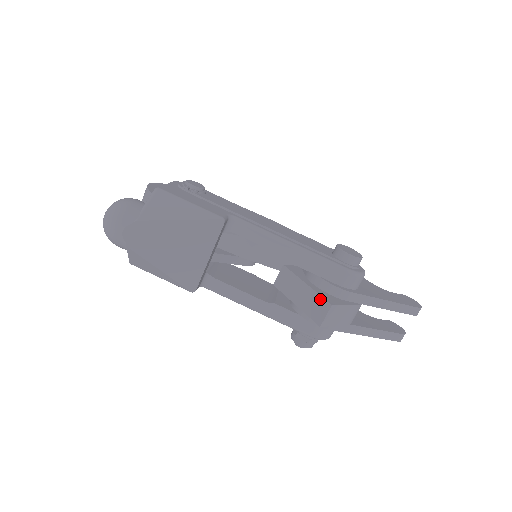
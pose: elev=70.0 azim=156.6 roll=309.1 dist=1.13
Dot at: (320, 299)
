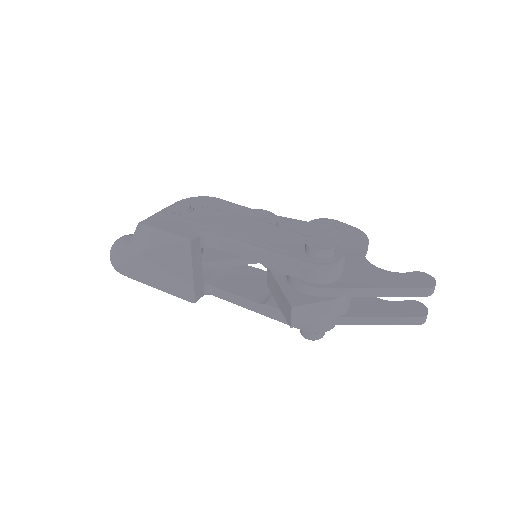
Dot at: (286, 301)
